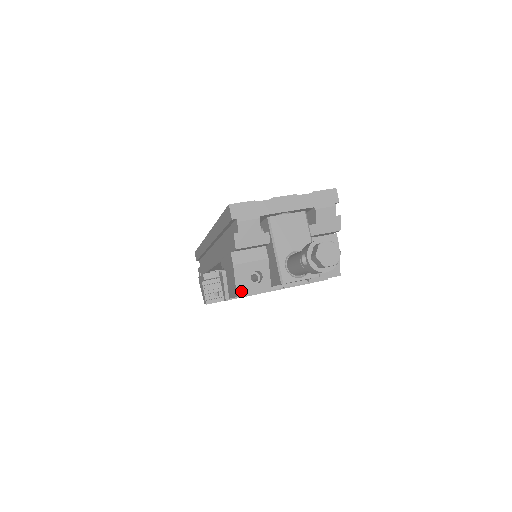
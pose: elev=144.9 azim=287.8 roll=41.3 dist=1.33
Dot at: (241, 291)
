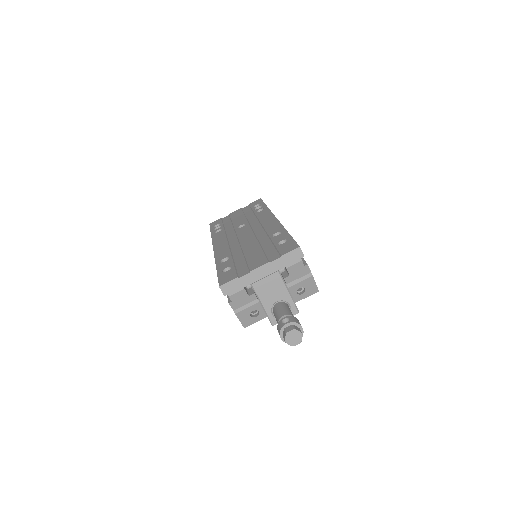
Dot at: (246, 324)
